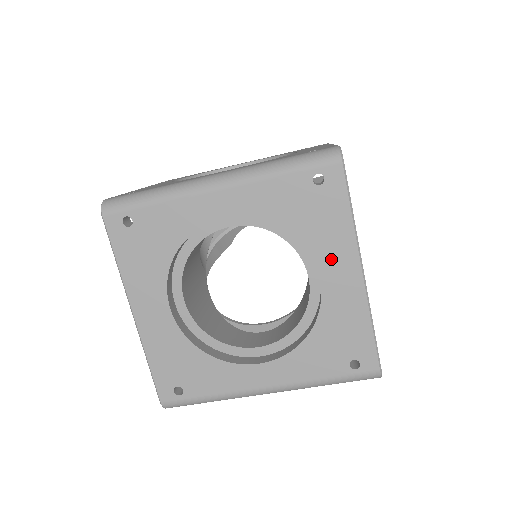
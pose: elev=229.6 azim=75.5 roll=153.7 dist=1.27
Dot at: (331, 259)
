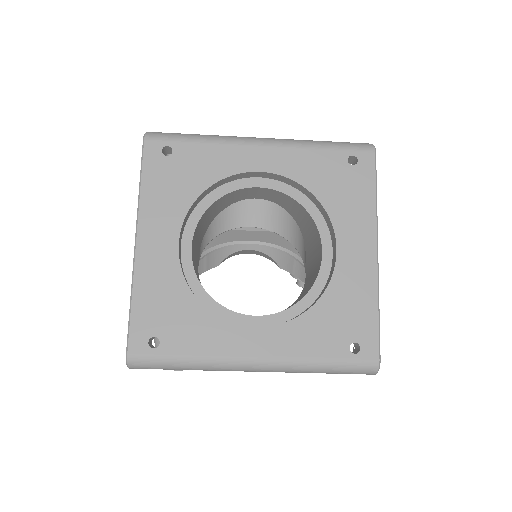
Dot at: (351, 232)
